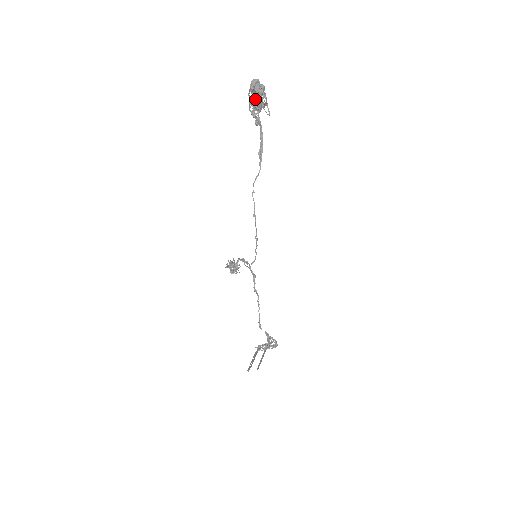
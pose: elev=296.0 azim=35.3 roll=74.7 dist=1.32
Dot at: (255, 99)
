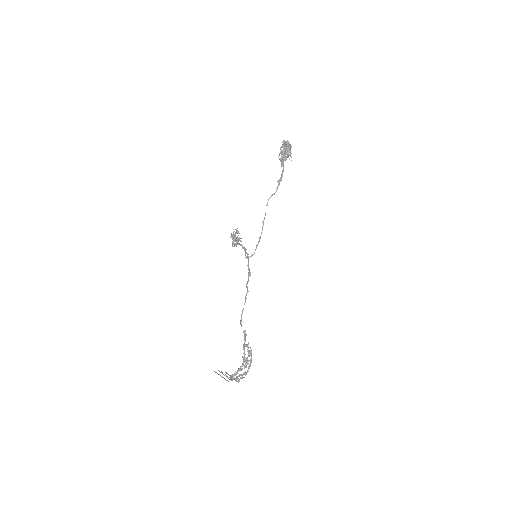
Dot at: (284, 152)
